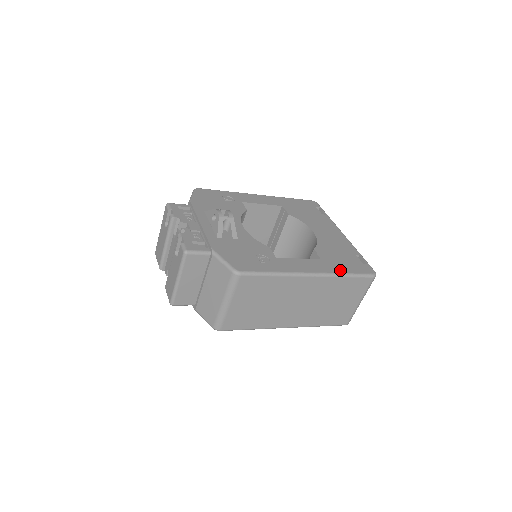
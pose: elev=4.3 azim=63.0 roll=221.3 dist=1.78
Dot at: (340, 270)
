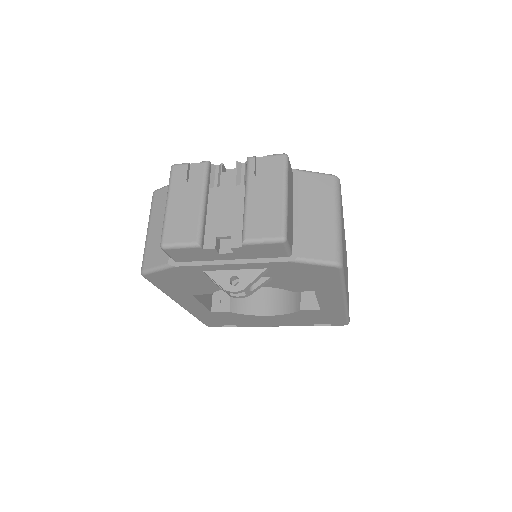
Dot at: occluded
